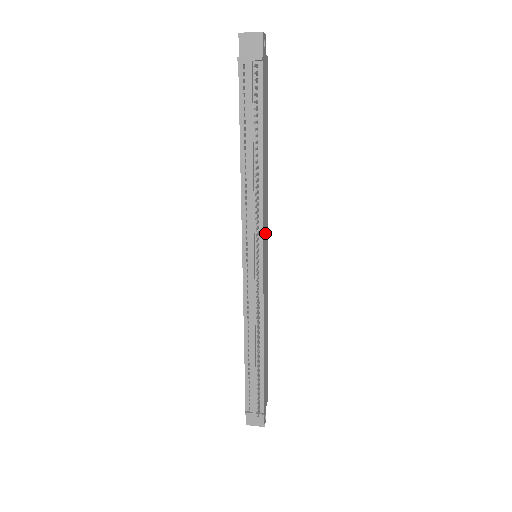
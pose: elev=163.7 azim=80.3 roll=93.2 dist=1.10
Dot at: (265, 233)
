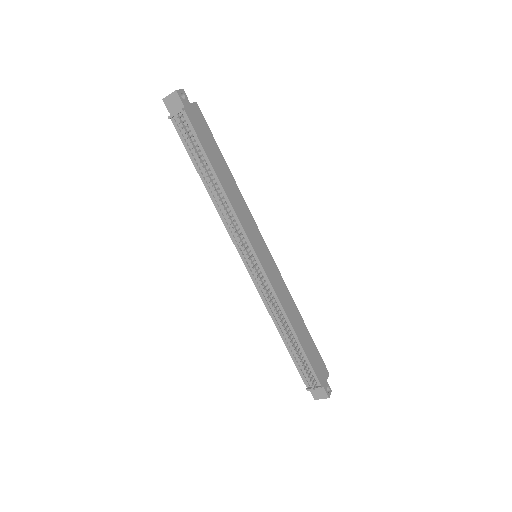
Dot at: (253, 235)
